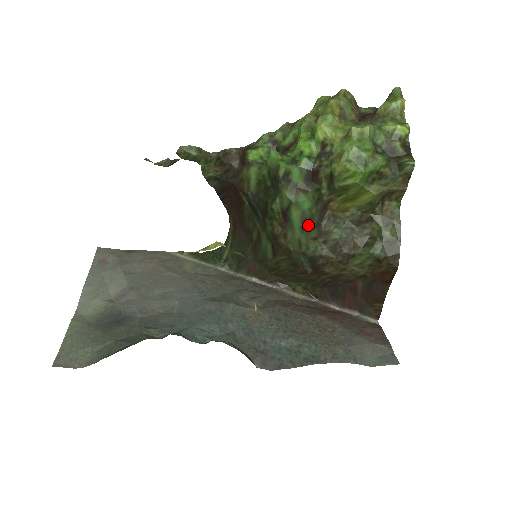
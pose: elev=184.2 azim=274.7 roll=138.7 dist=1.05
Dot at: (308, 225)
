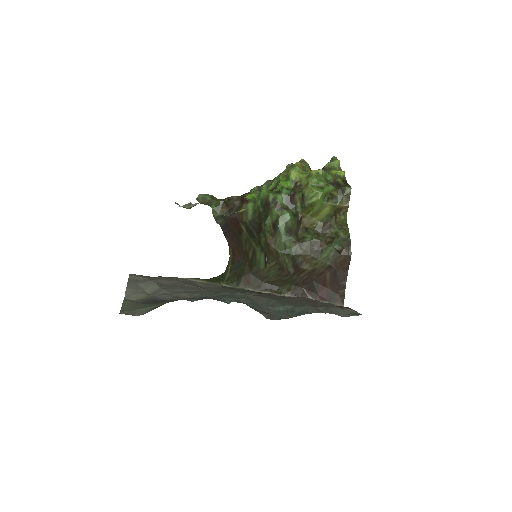
Dot at: (290, 232)
